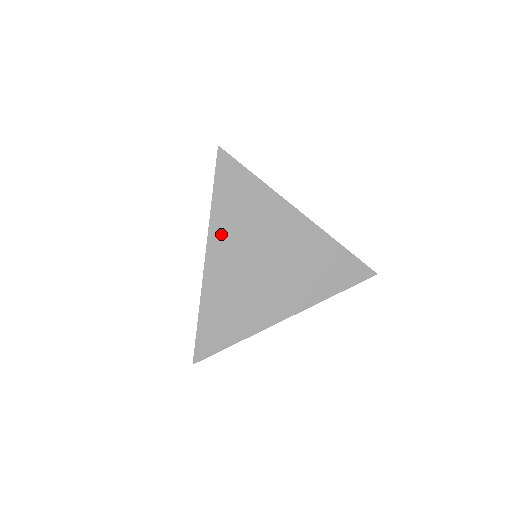
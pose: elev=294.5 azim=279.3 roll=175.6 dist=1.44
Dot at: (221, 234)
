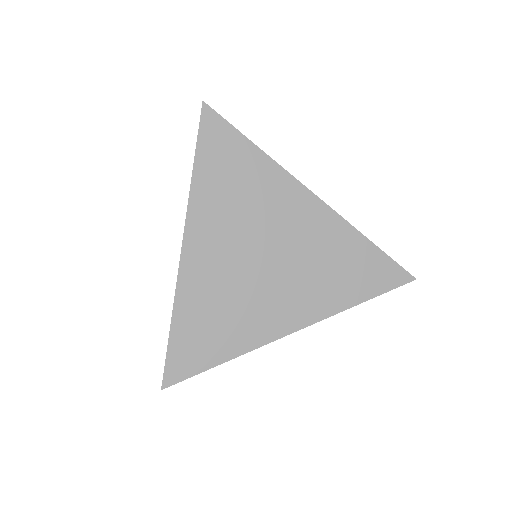
Dot at: (204, 213)
